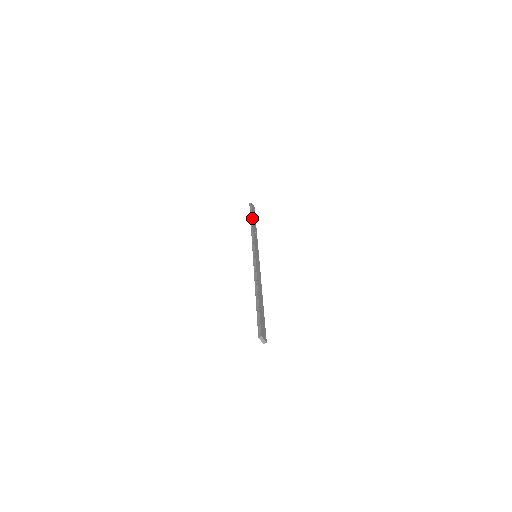
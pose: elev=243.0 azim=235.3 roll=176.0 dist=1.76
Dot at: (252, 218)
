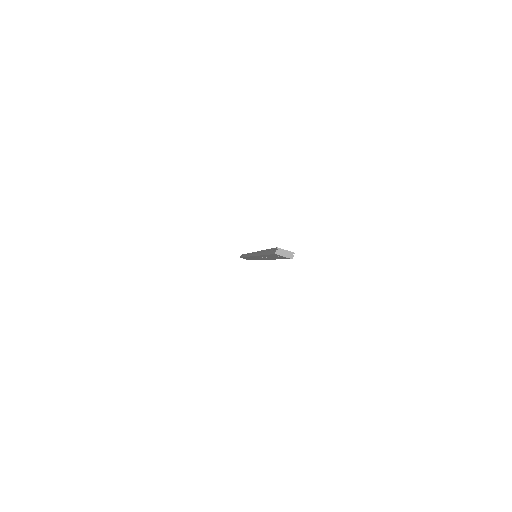
Dot at: (243, 254)
